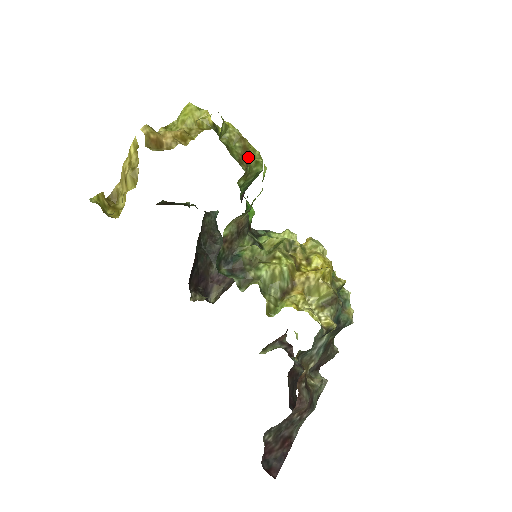
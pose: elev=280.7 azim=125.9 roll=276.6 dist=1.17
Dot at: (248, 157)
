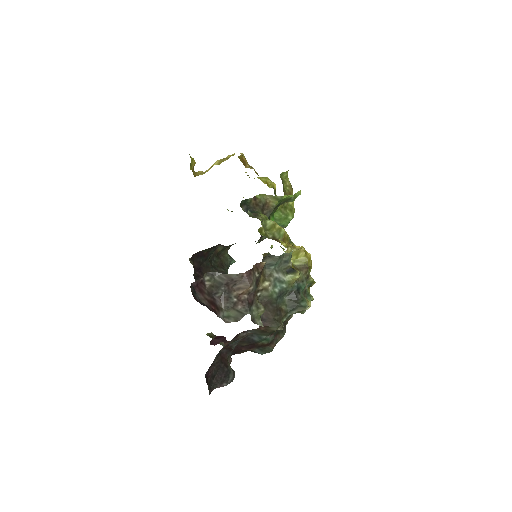
Dot at: (288, 202)
